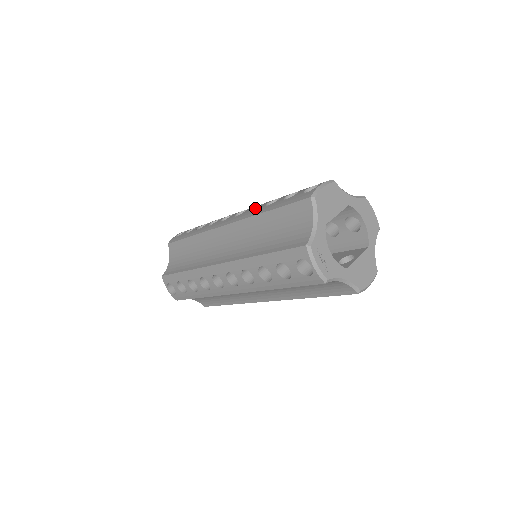
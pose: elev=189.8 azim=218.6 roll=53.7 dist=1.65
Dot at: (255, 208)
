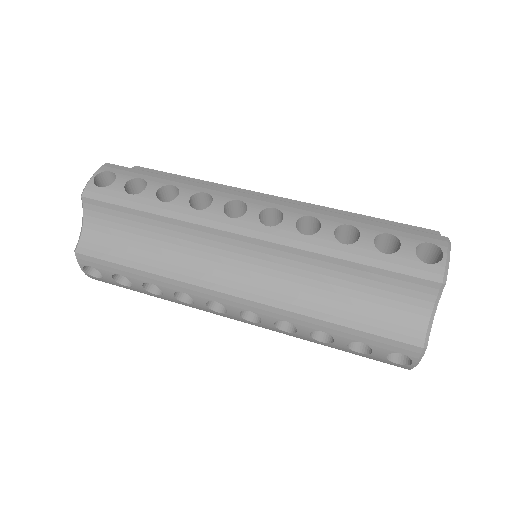
Dot at: (299, 219)
